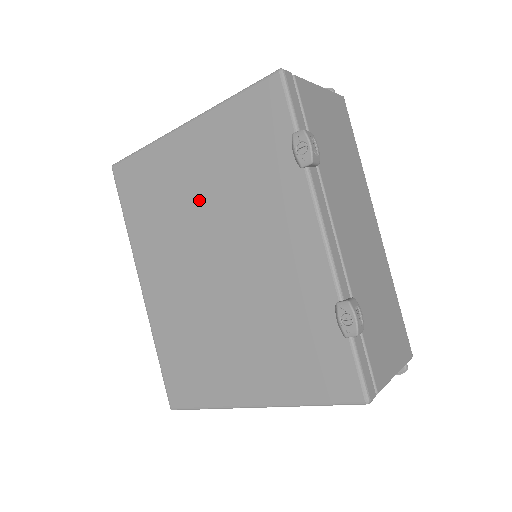
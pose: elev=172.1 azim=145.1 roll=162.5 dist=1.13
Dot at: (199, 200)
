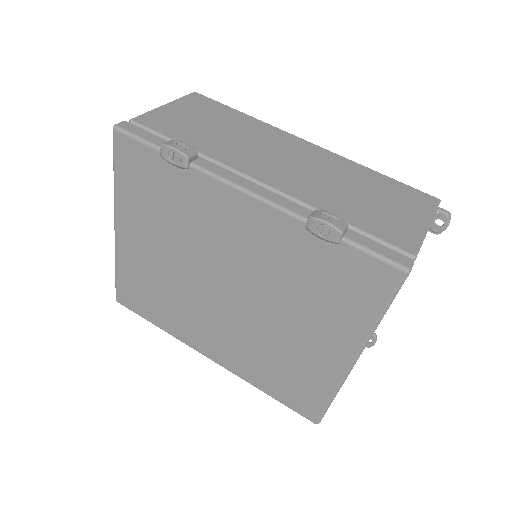
Dot at: (171, 262)
